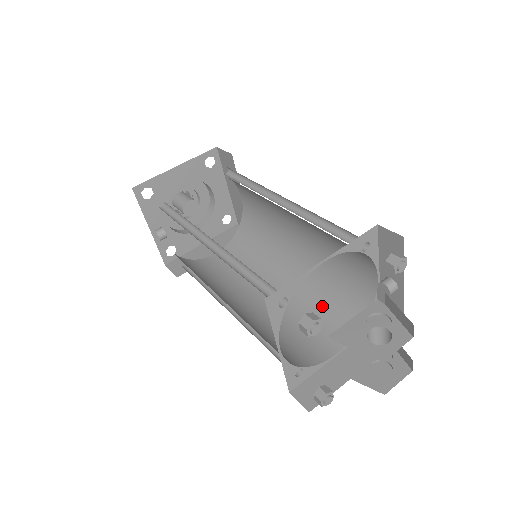
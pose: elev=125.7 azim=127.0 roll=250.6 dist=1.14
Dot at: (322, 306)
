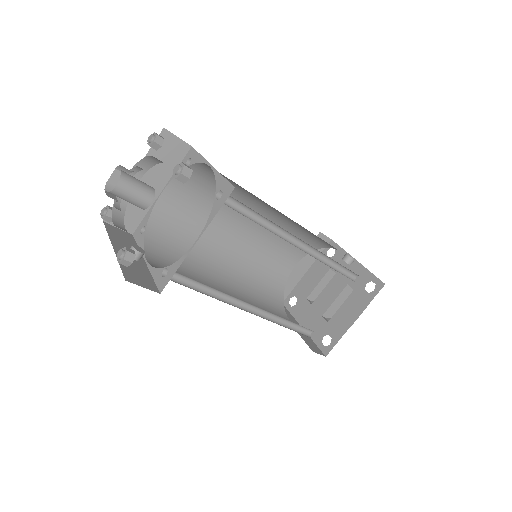
Dot at: occluded
